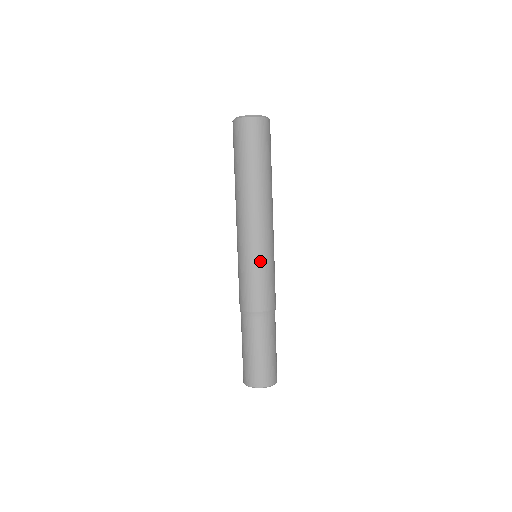
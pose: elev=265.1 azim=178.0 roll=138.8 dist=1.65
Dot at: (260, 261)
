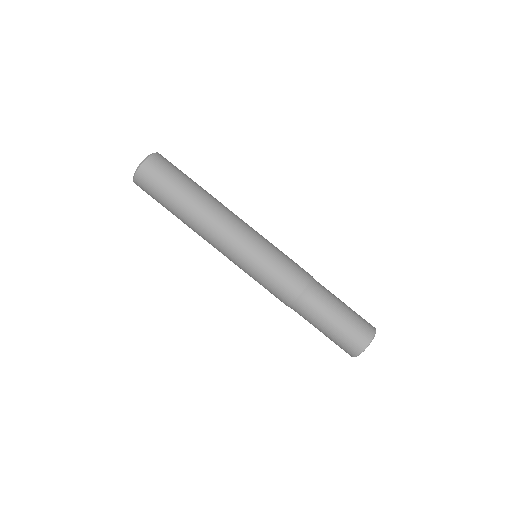
Dot at: (262, 255)
